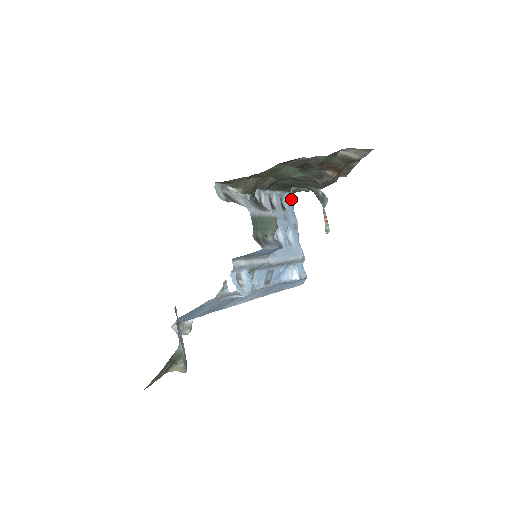
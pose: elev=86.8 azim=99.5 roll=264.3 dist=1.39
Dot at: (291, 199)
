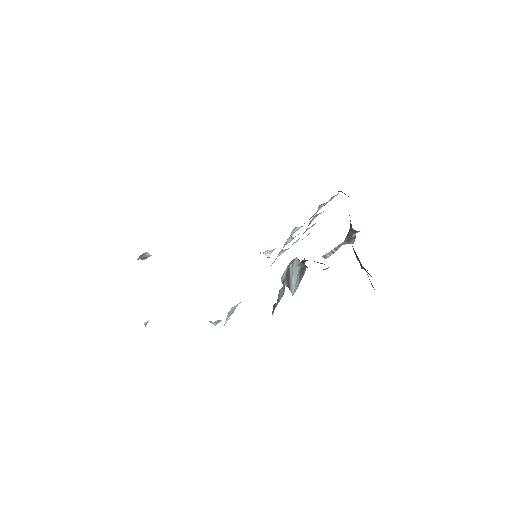
Dot at: occluded
